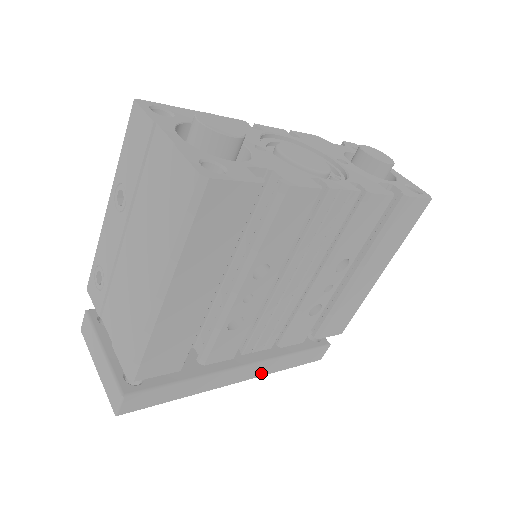
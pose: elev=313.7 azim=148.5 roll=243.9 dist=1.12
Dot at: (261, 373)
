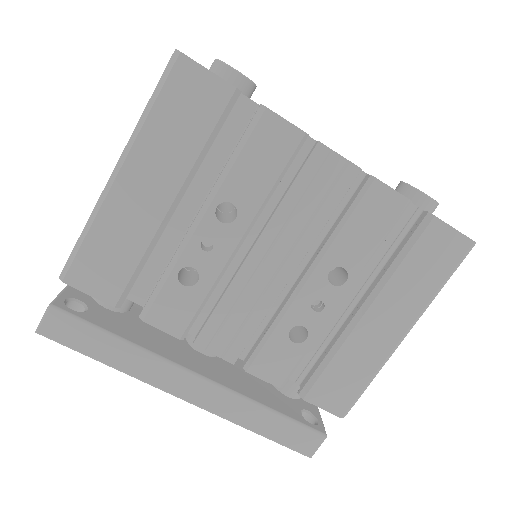
Dot at: (218, 409)
